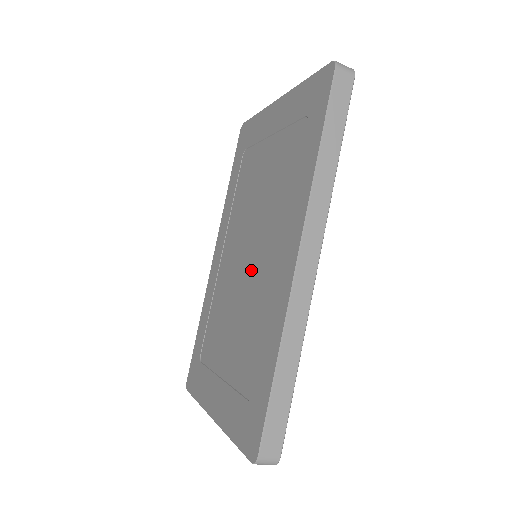
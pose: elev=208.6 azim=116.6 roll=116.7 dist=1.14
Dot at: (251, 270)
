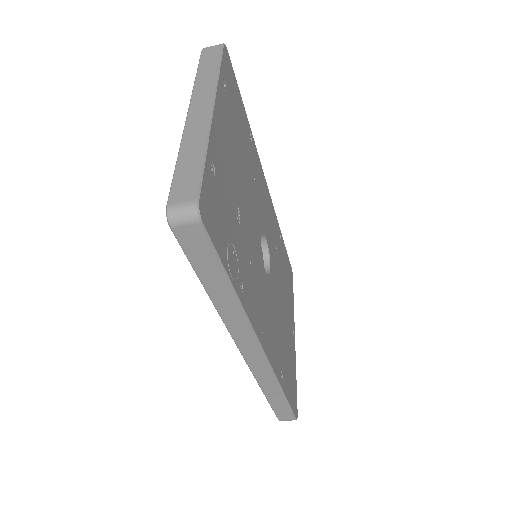
Dot at: occluded
